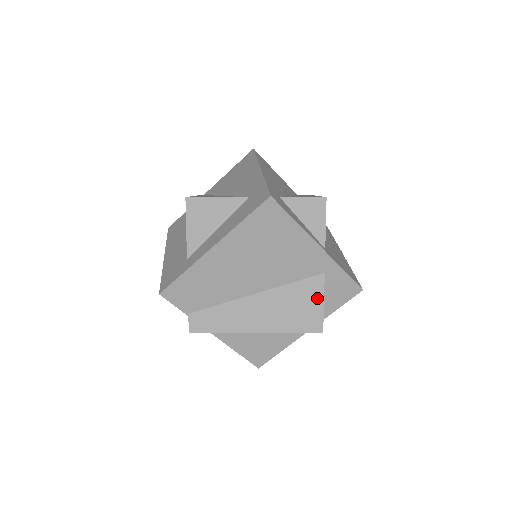
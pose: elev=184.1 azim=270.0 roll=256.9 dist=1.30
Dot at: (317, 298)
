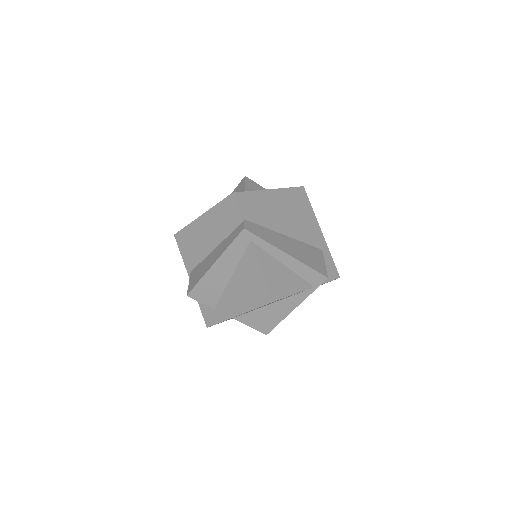
Dot at: (321, 259)
